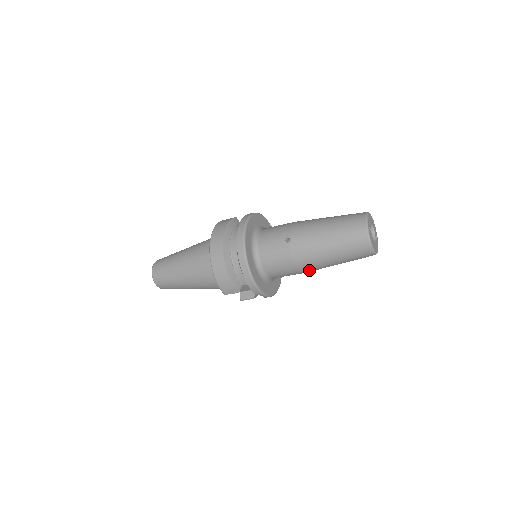
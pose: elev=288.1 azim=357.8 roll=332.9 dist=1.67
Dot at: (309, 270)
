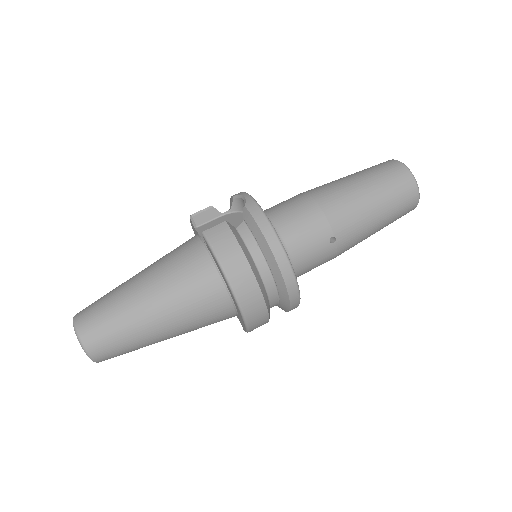
Dot at: occluded
